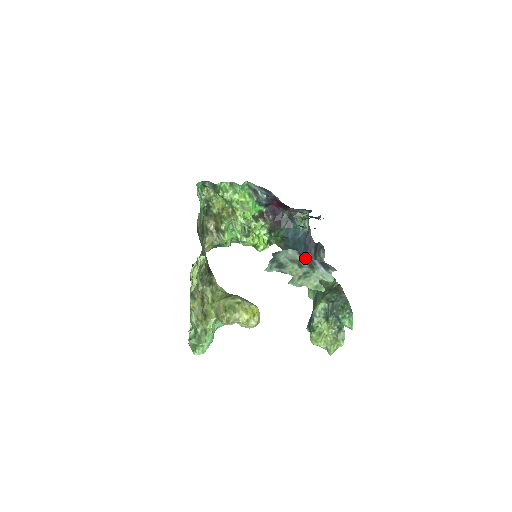
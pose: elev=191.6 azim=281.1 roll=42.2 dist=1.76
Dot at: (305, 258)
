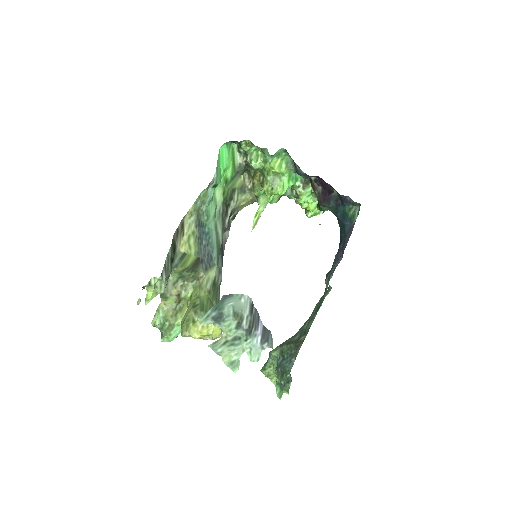
Dot at: (252, 315)
